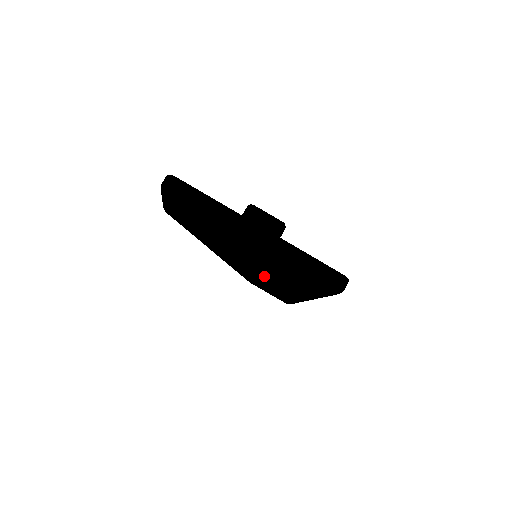
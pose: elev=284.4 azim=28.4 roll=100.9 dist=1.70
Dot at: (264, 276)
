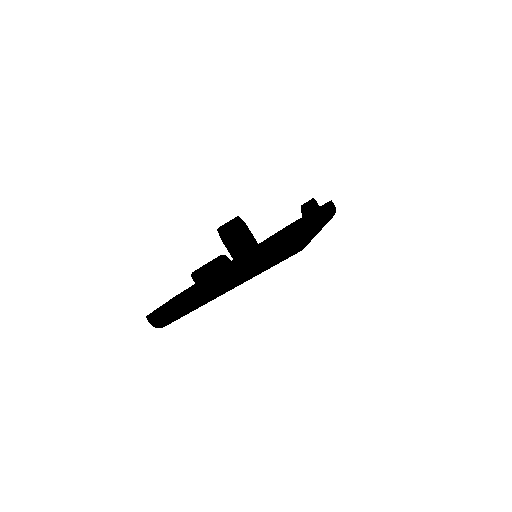
Dot at: occluded
